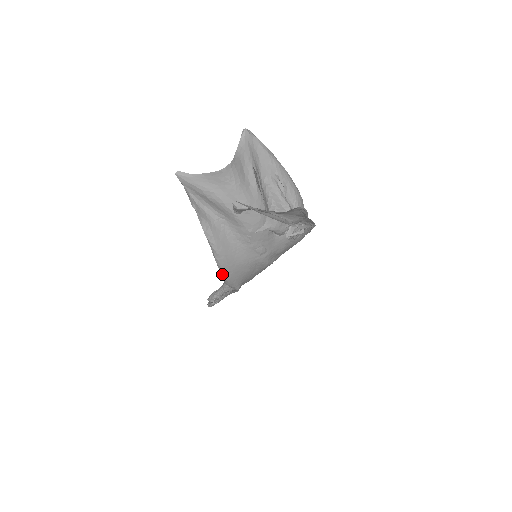
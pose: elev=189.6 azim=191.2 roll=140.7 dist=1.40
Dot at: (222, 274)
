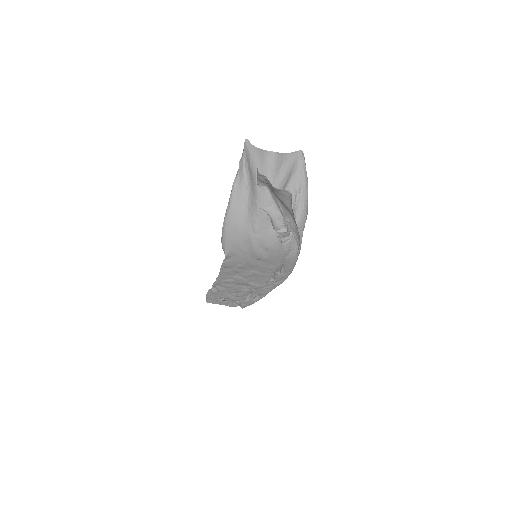
Dot at: (223, 225)
